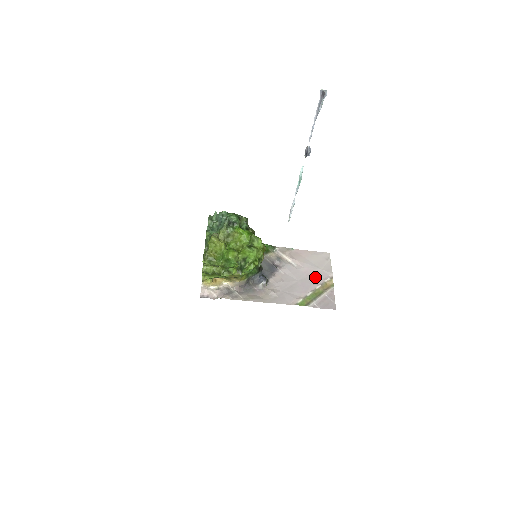
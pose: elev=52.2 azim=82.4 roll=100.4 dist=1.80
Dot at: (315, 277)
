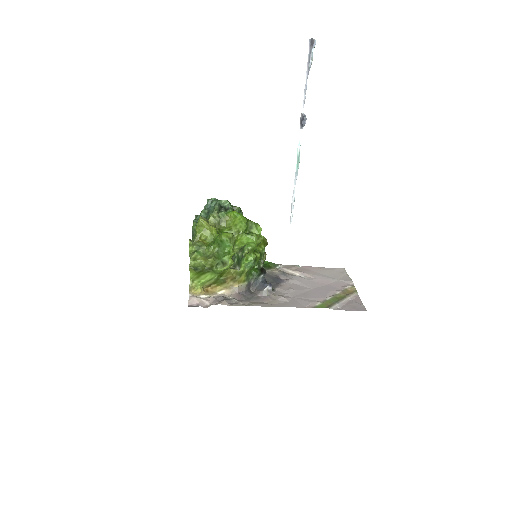
Dot at: (332, 286)
